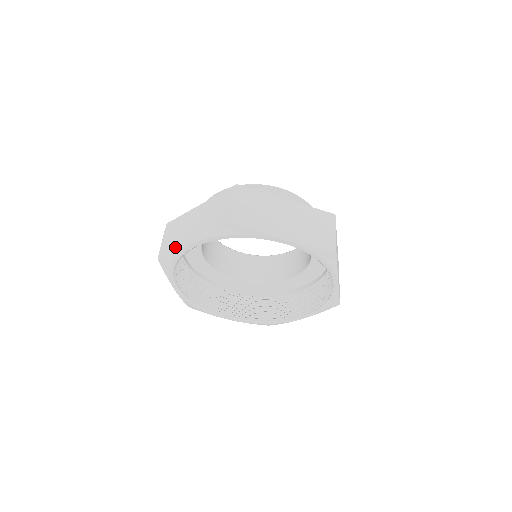
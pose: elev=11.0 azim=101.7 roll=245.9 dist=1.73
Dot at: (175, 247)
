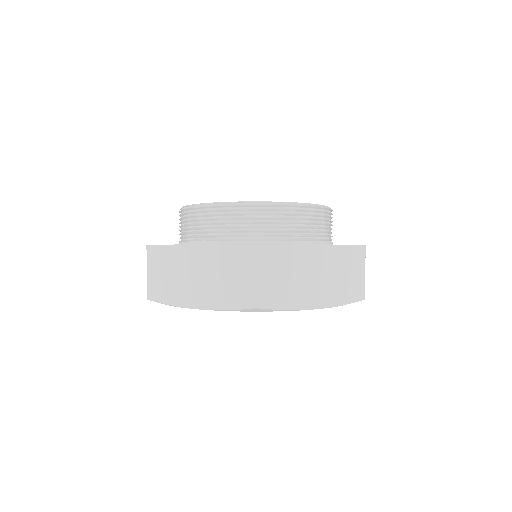
Dot at: (172, 298)
